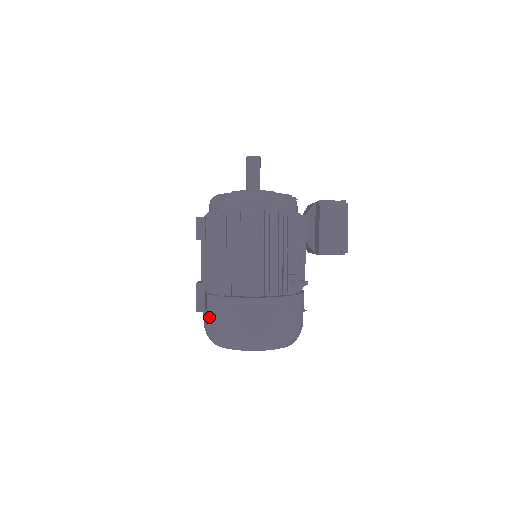
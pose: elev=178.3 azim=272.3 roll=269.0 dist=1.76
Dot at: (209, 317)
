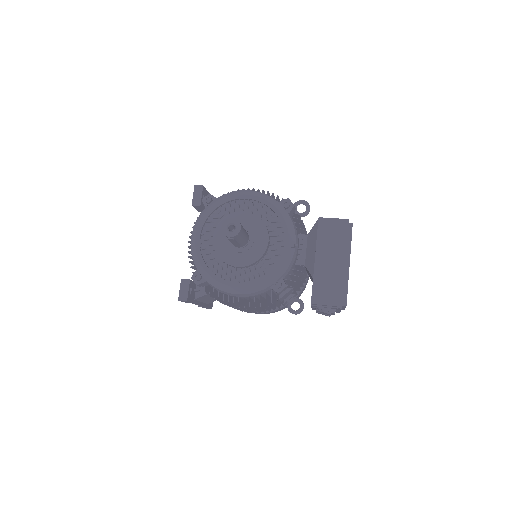
Dot at: occluded
